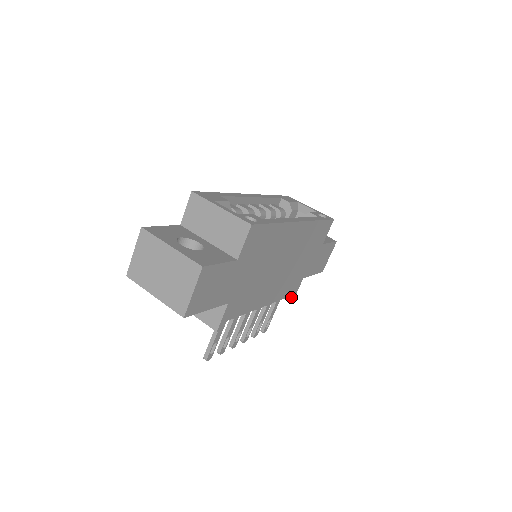
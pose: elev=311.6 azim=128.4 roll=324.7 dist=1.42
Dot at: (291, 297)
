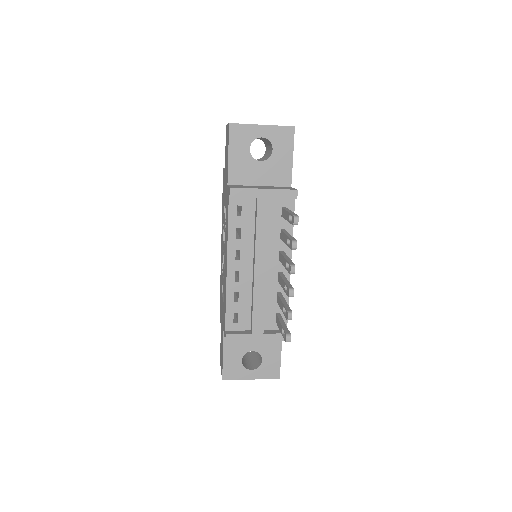
Dot at: occluded
